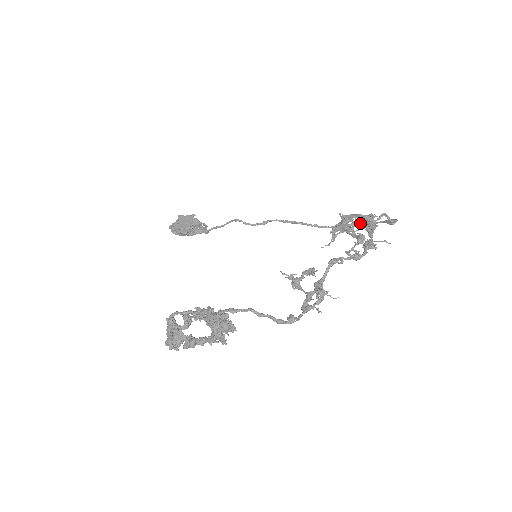
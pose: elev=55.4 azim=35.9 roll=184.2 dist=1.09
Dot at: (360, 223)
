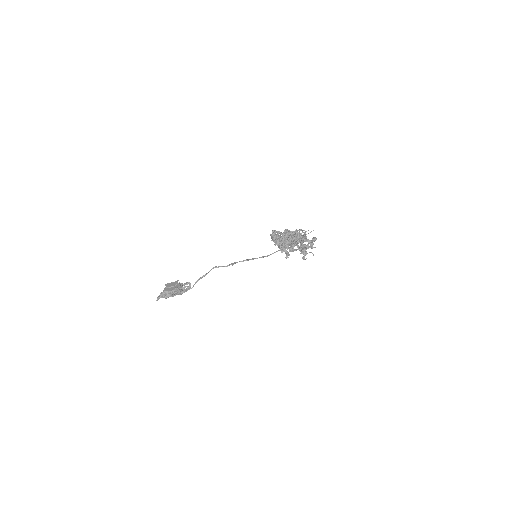
Dot at: occluded
